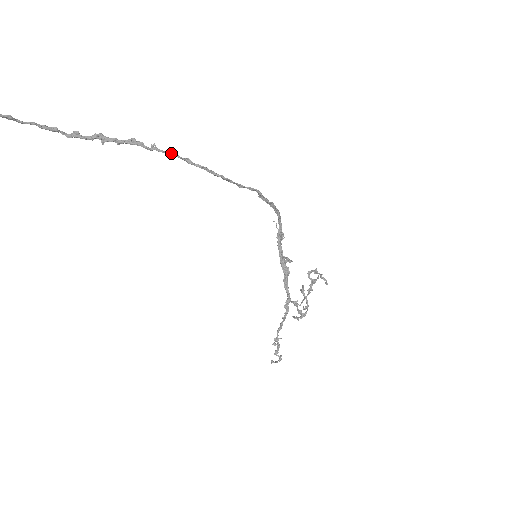
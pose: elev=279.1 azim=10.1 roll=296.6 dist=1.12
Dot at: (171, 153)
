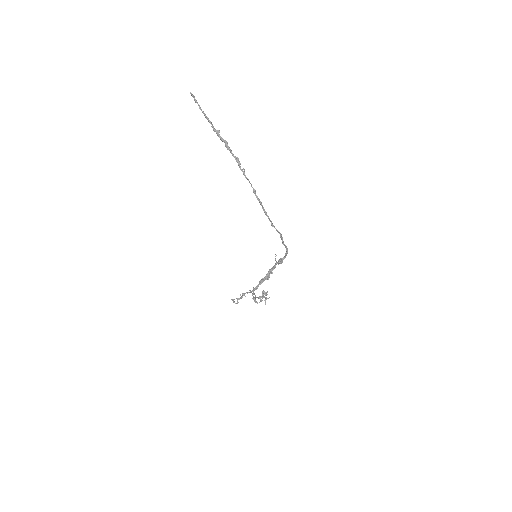
Dot at: occluded
